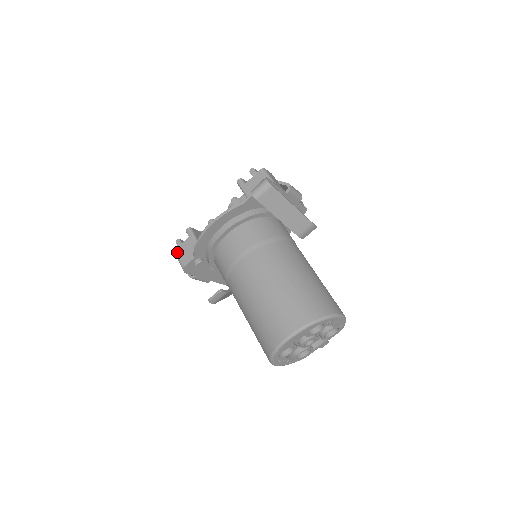
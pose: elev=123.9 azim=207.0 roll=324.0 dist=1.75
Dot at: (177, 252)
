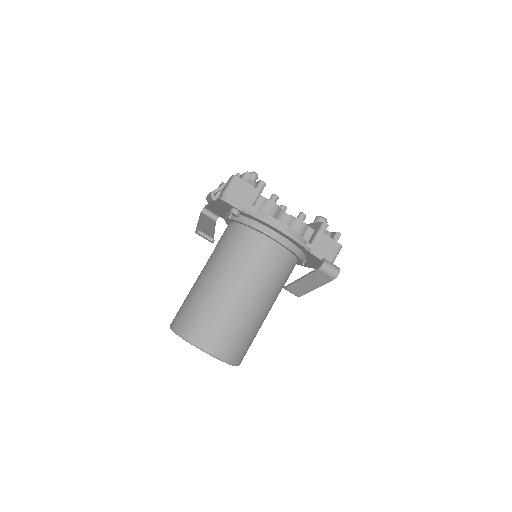
Dot at: (237, 180)
